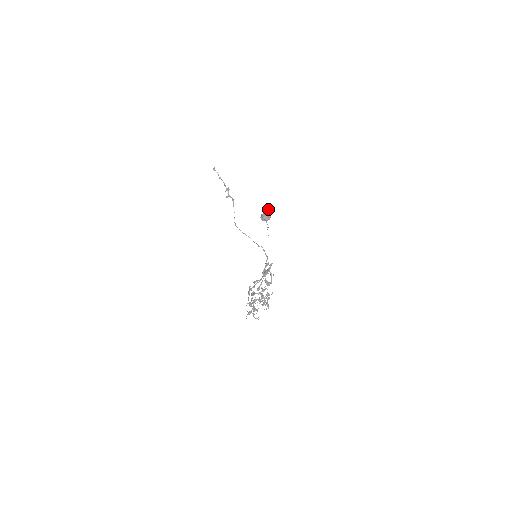
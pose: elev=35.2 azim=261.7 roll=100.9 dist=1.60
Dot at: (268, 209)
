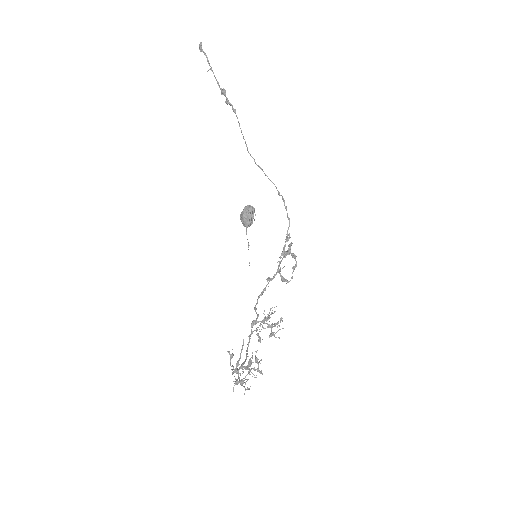
Dot at: (247, 206)
